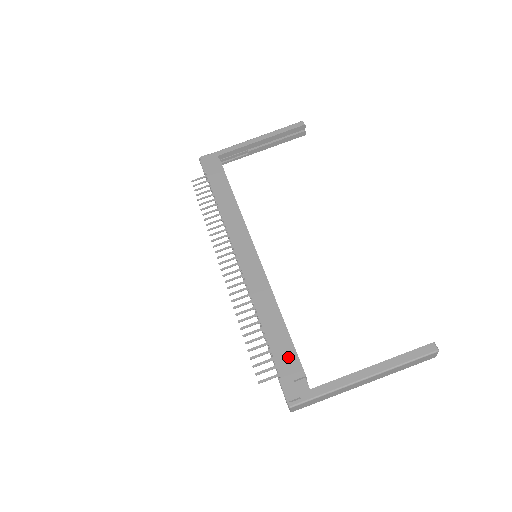
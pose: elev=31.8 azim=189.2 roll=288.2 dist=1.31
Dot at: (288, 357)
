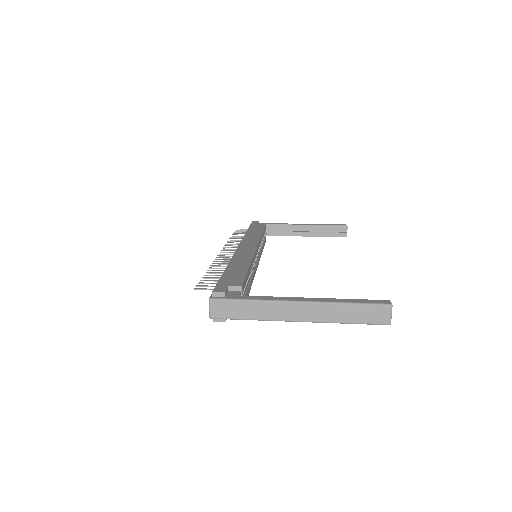
Dot at: (235, 278)
